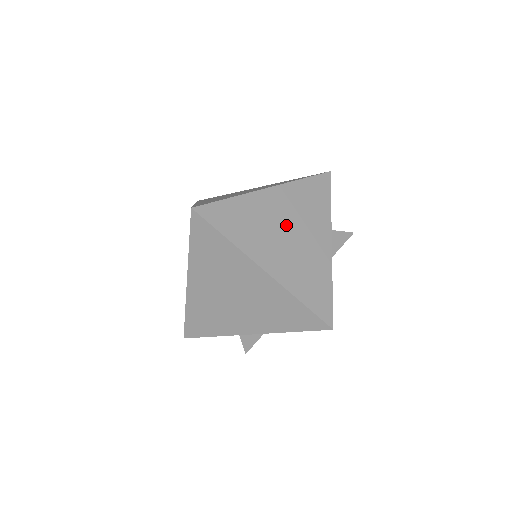
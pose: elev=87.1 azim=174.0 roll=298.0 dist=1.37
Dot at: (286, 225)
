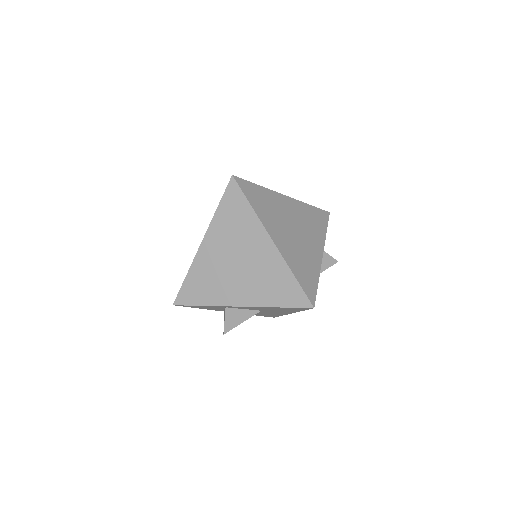
Dot at: (293, 224)
